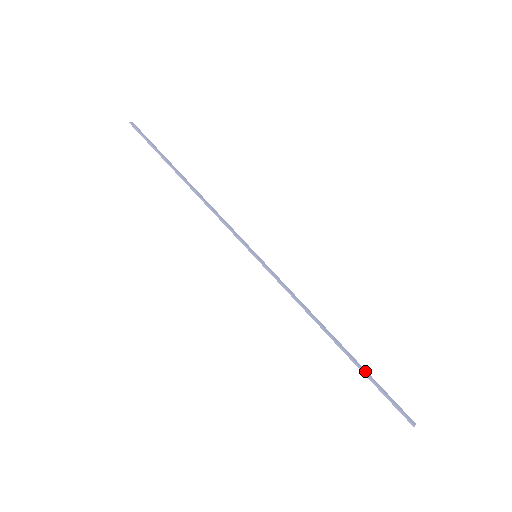
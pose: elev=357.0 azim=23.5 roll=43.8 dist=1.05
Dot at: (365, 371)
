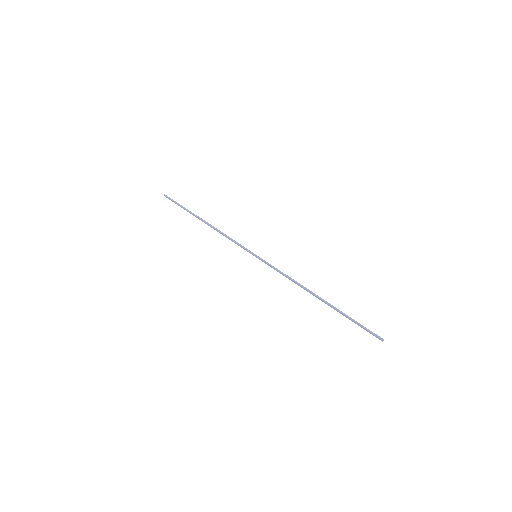
Dot at: (342, 312)
